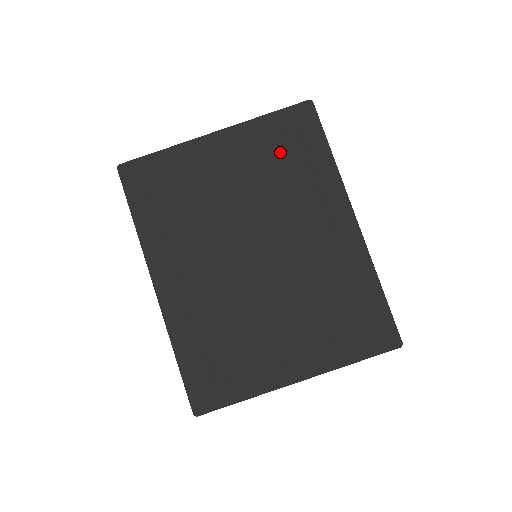
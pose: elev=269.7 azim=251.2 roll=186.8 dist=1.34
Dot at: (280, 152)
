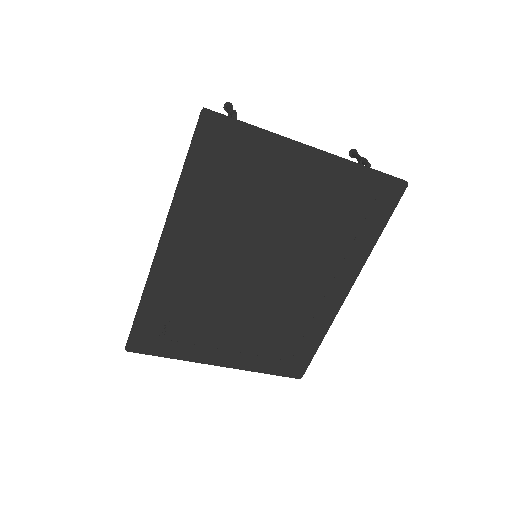
Dot at: (348, 208)
